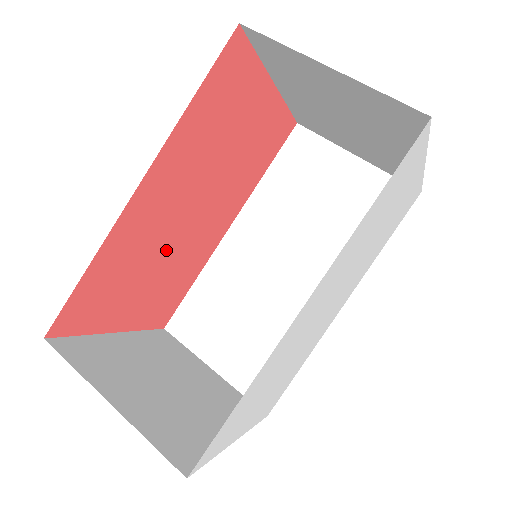
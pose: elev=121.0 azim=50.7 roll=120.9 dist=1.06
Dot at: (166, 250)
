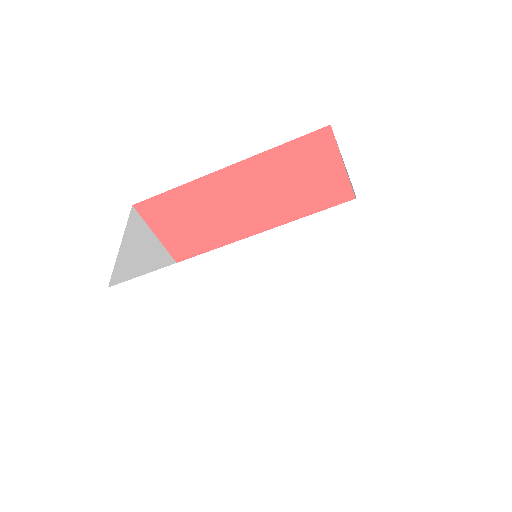
Dot at: (225, 228)
